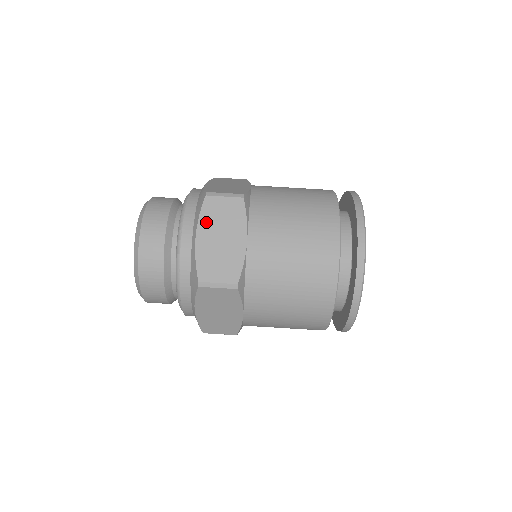
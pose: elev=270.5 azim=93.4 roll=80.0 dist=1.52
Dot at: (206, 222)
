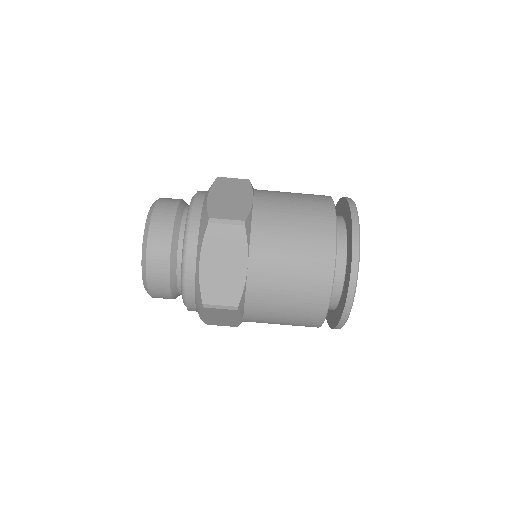
Dot at: (217, 189)
